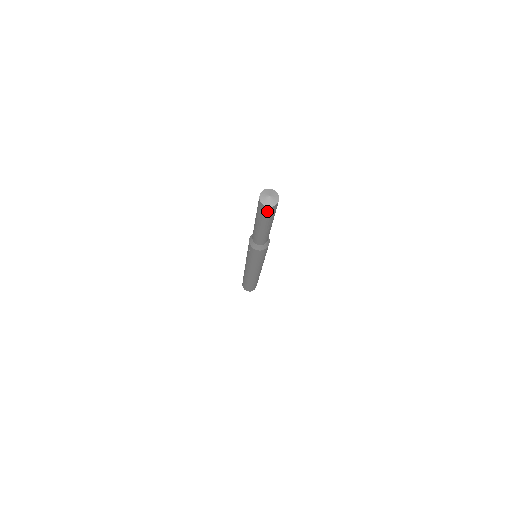
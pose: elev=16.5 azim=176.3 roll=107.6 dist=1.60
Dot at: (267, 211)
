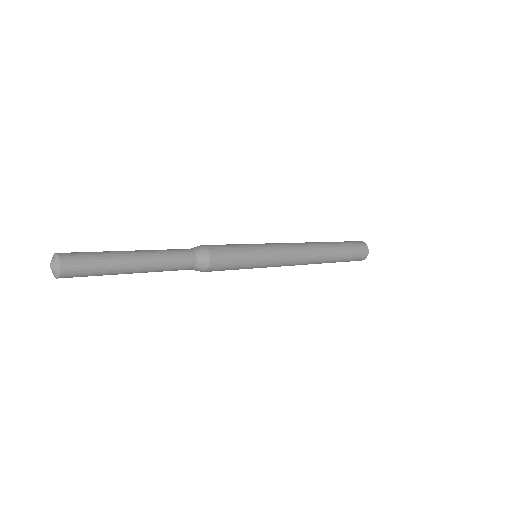
Dot at: occluded
